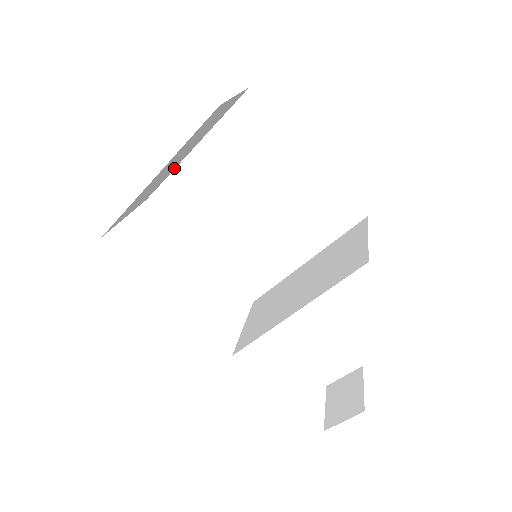
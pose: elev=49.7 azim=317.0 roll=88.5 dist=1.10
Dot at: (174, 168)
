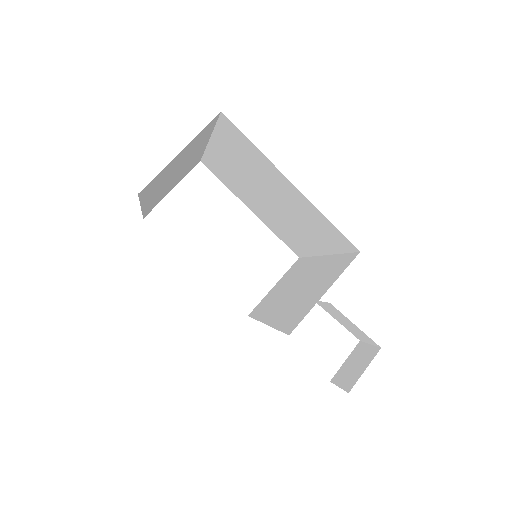
Dot at: (202, 152)
